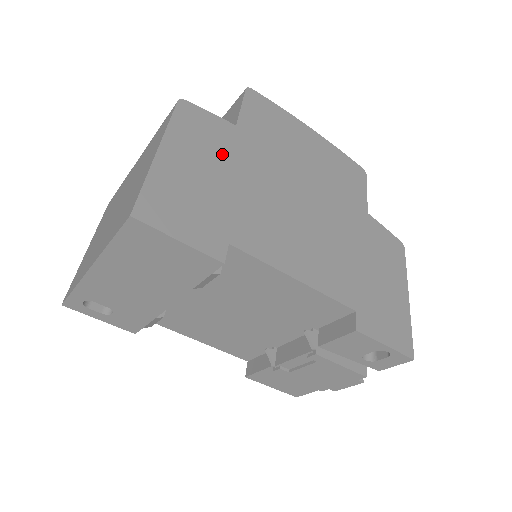
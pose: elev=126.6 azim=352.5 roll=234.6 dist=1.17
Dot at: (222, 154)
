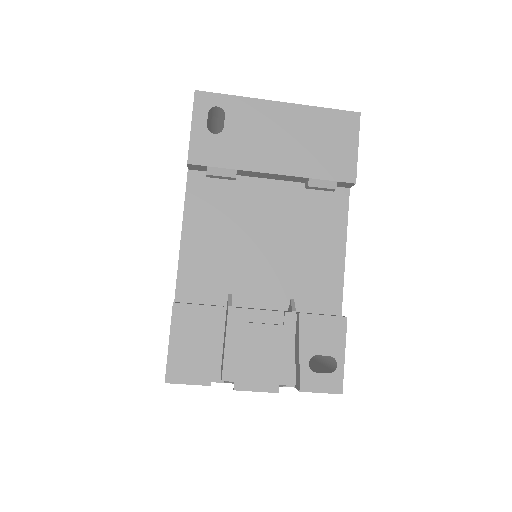
Dot at: occluded
